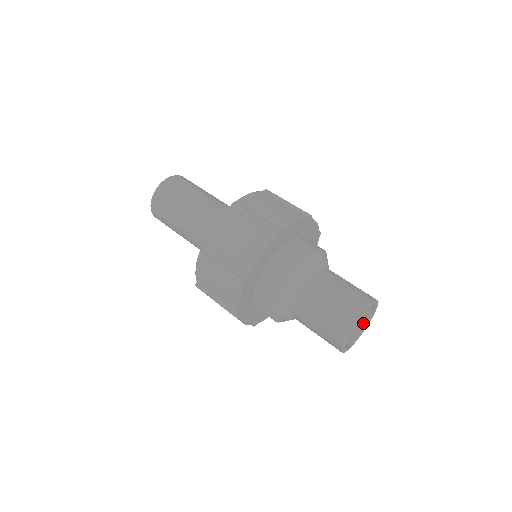
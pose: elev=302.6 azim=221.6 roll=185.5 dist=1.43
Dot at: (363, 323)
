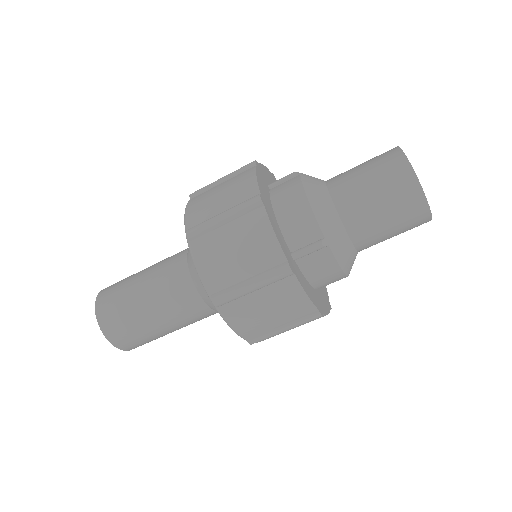
Dot at: occluded
